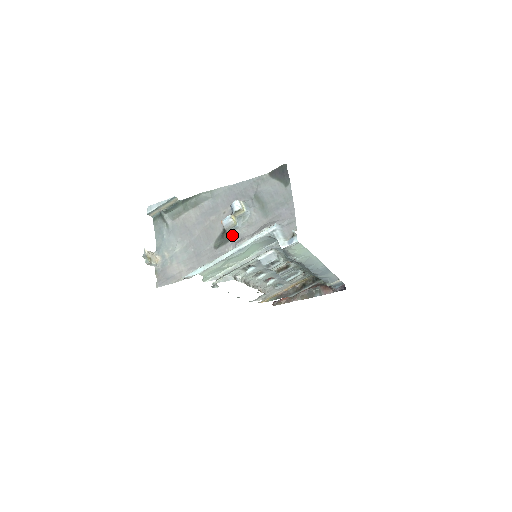
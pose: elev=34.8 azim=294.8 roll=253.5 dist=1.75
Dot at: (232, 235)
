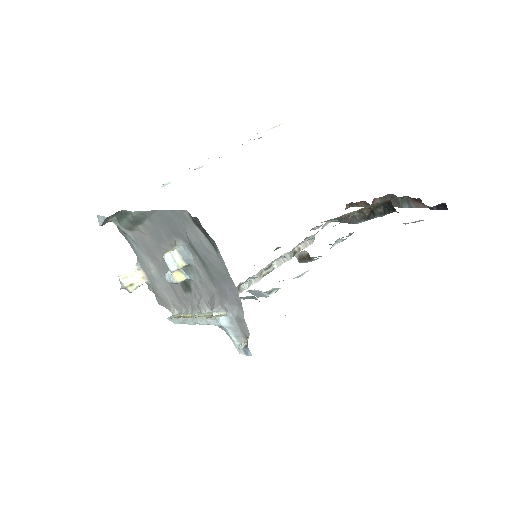
Dot at: (190, 286)
